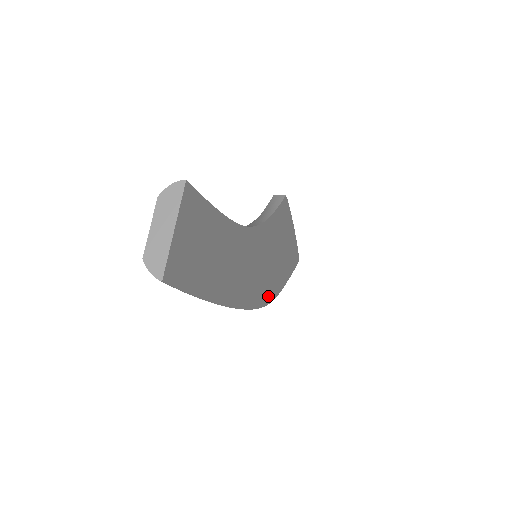
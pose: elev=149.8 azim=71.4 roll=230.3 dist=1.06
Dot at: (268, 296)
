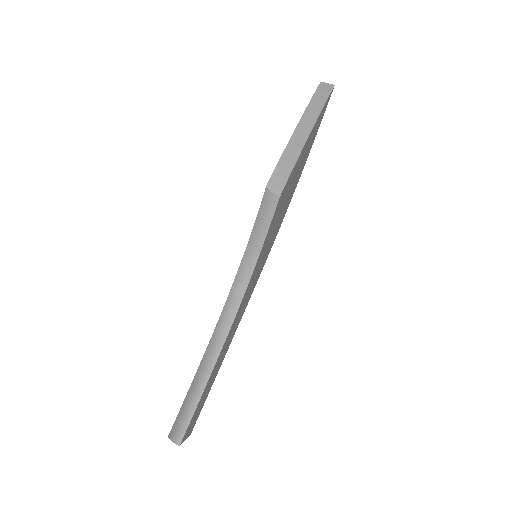
Dot at: (281, 221)
